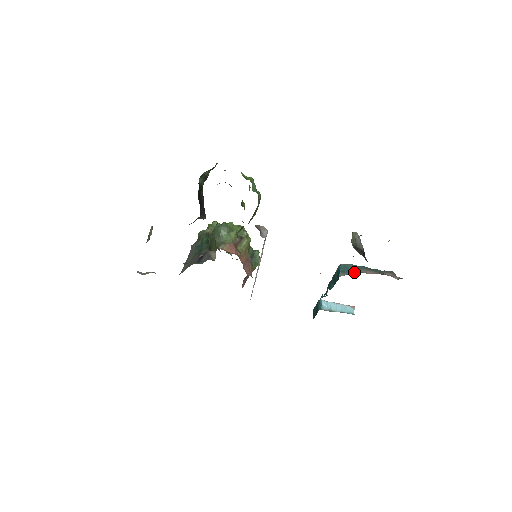
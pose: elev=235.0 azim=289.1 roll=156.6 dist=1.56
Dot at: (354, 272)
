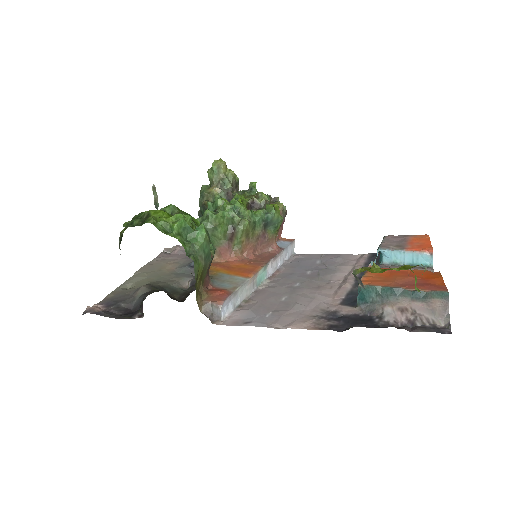
Dot at: (375, 307)
